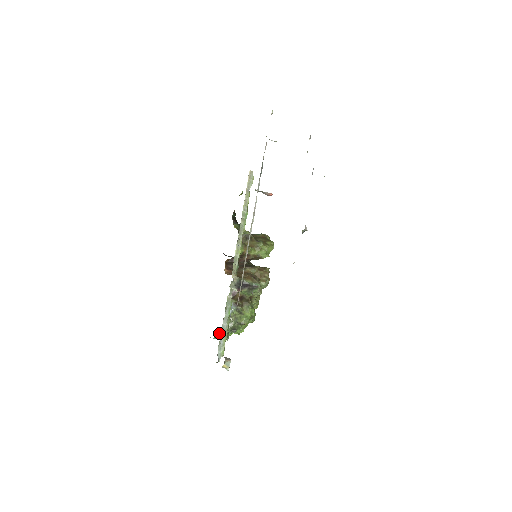
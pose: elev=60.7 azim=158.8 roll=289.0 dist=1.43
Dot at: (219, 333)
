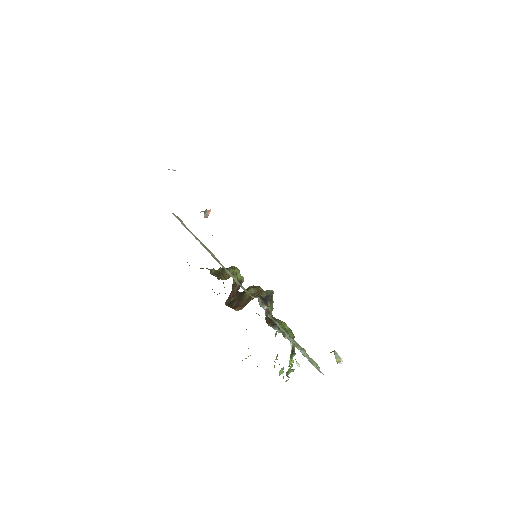
Dot at: occluded
